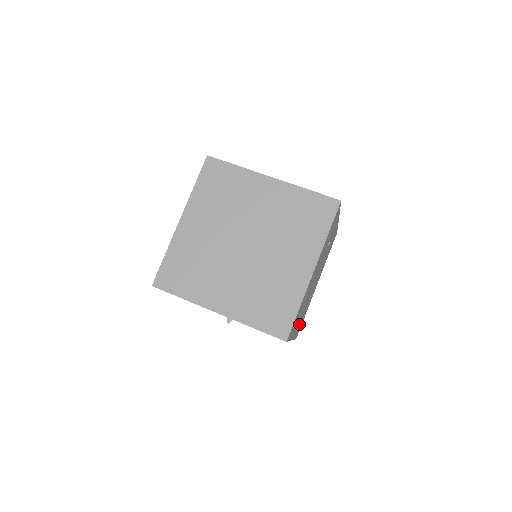
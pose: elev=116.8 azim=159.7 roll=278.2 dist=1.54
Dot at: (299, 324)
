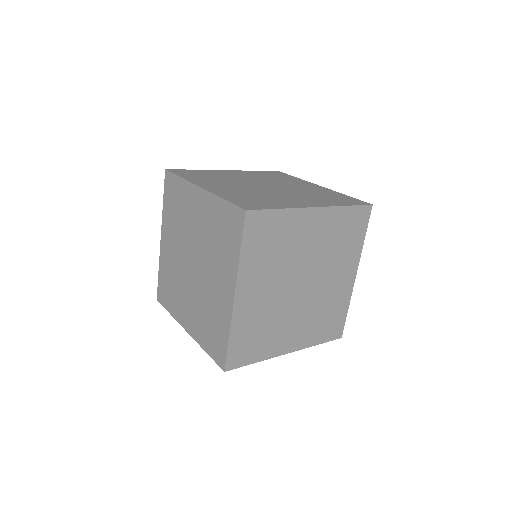
Dot at: occluded
